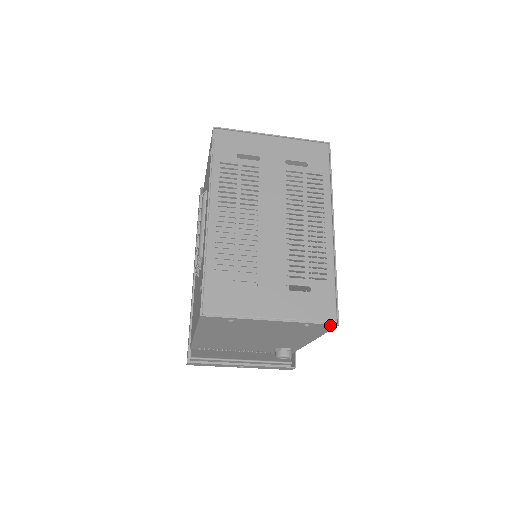
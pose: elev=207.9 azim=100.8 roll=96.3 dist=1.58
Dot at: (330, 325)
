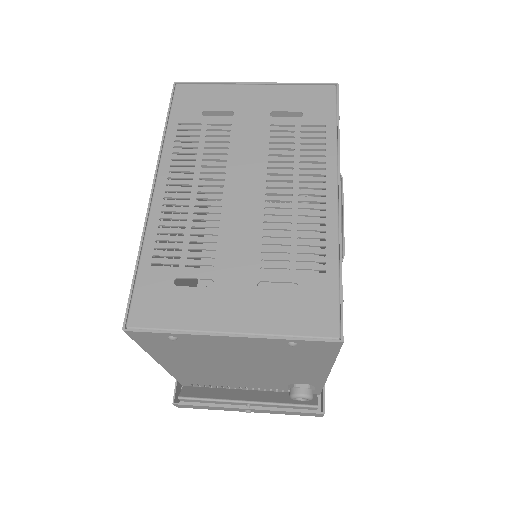
Dot at: (329, 343)
